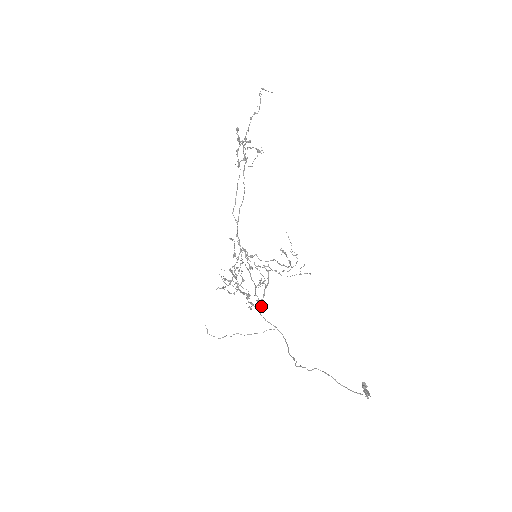
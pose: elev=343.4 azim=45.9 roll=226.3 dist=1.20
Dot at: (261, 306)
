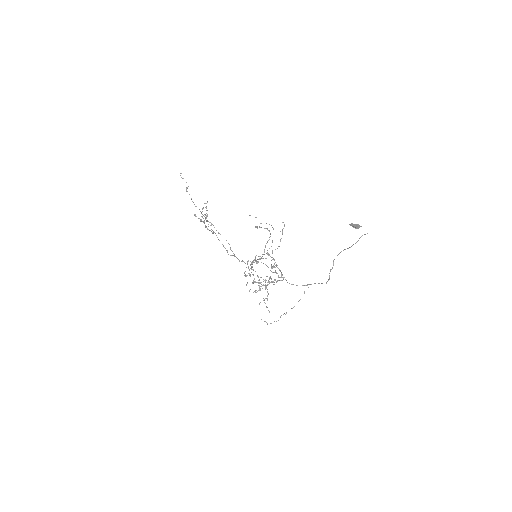
Dot at: (284, 277)
